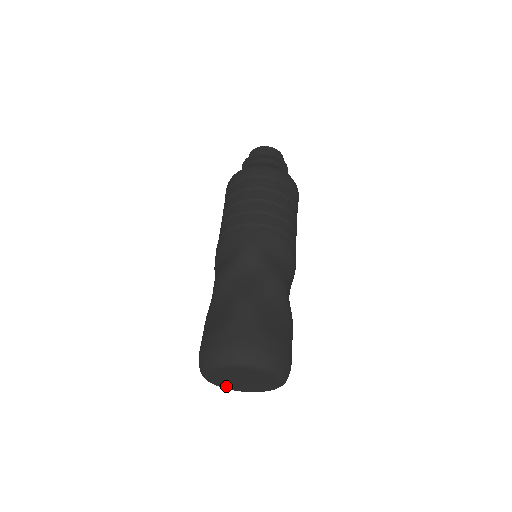
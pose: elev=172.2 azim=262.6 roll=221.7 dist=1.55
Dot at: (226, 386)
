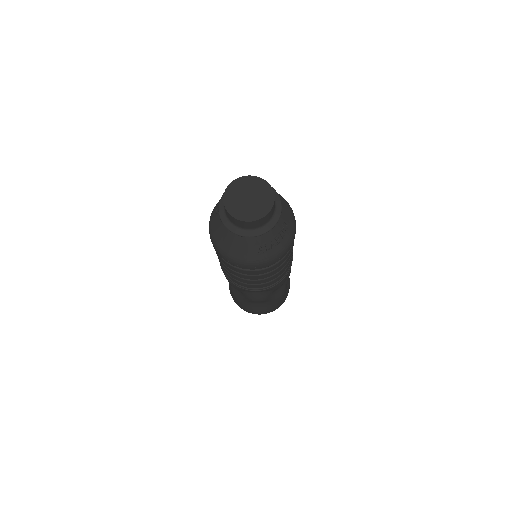
Dot at: occluded
